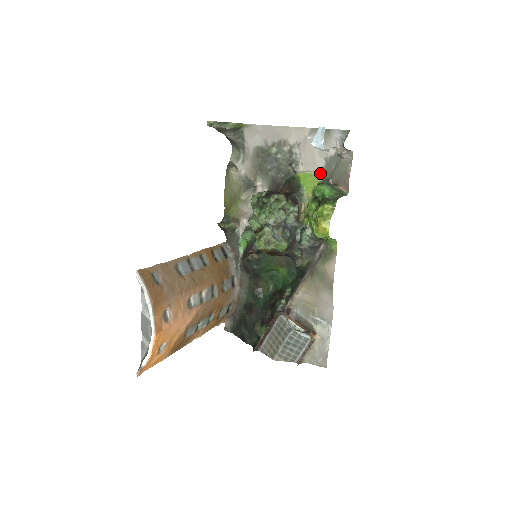
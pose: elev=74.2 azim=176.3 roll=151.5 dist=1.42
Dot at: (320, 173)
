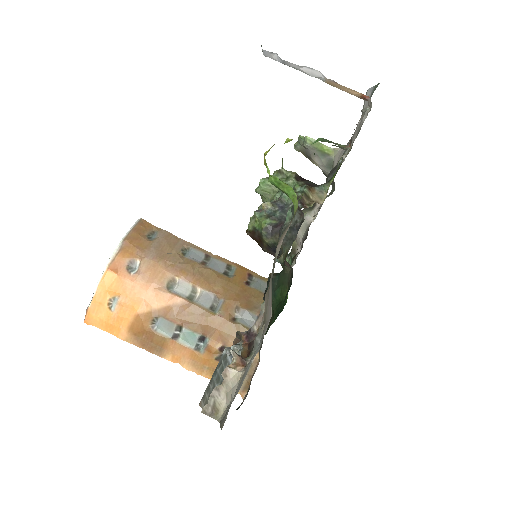
Dot at: occluded
